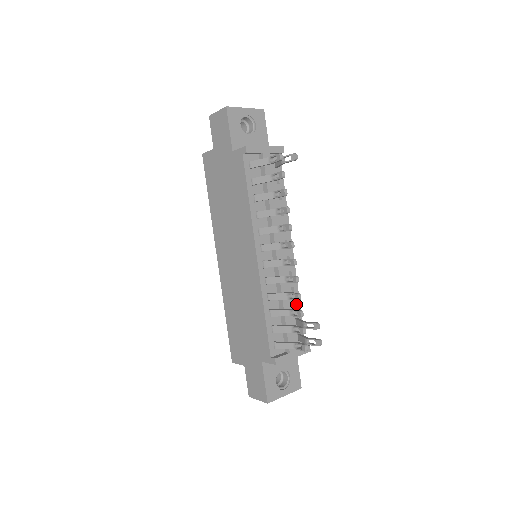
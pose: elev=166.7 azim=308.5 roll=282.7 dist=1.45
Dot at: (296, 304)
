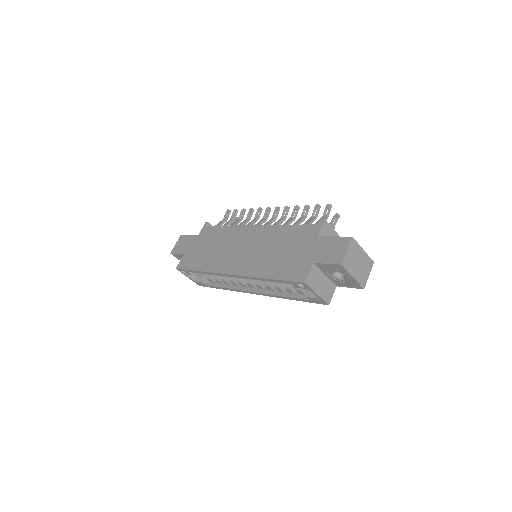
Dot at: occluded
